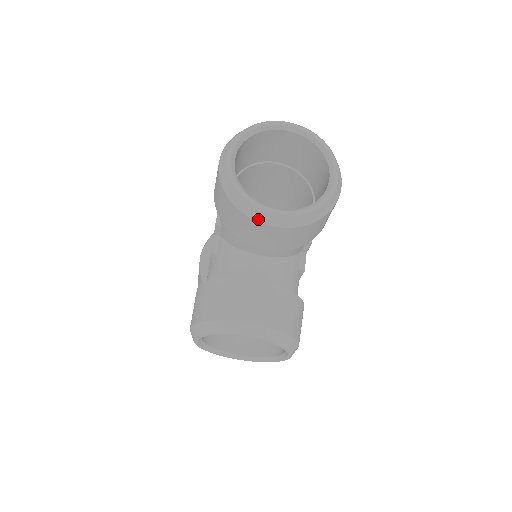
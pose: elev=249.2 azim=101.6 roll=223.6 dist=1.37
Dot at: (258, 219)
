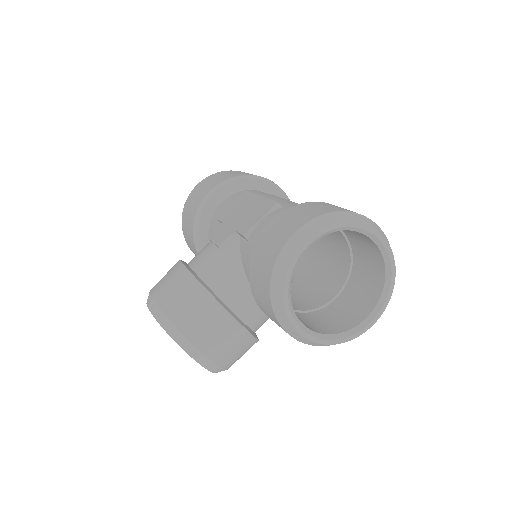
Dot at: (279, 318)
